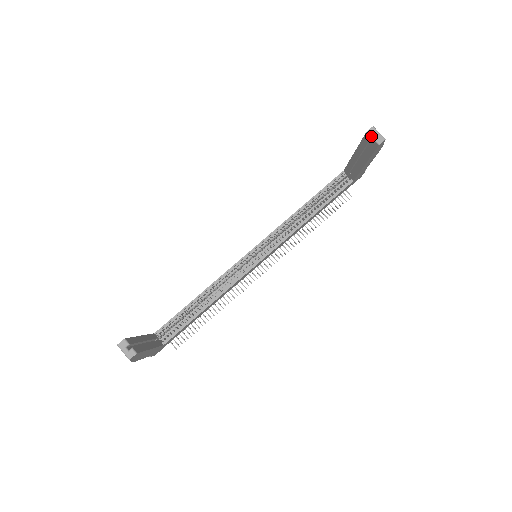
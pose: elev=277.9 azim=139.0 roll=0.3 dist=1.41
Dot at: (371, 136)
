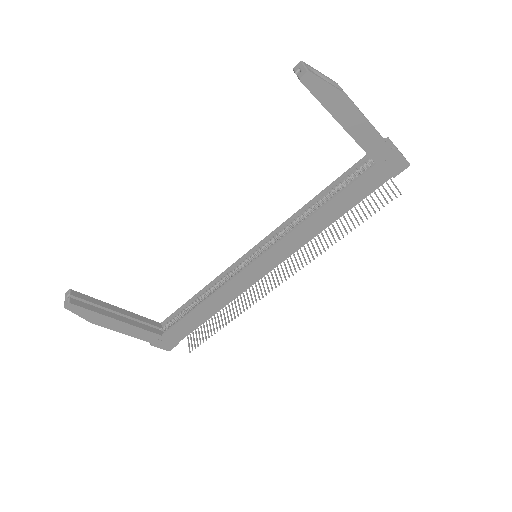
Dot at: (295, 73)
